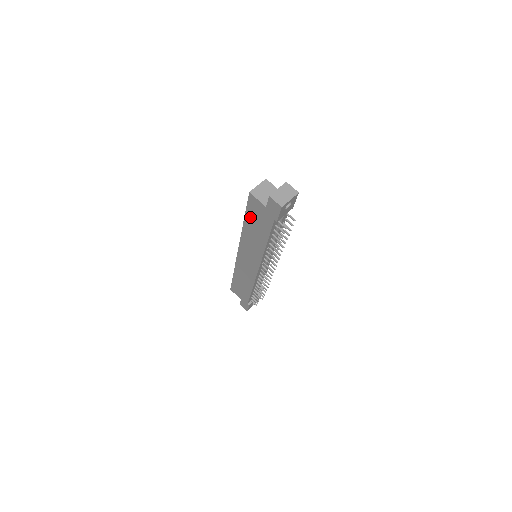
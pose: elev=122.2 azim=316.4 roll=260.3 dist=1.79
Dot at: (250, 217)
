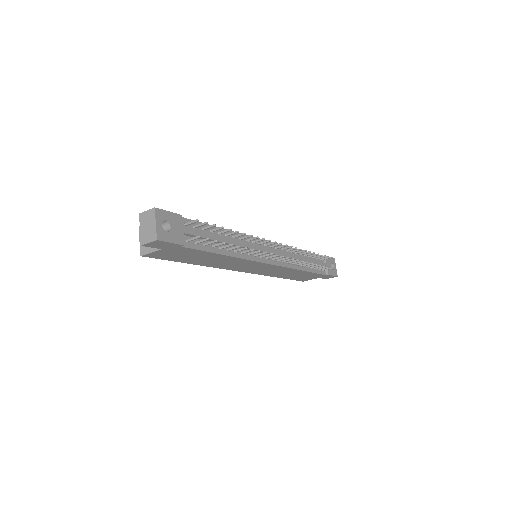
Dot at: (182, 260)
